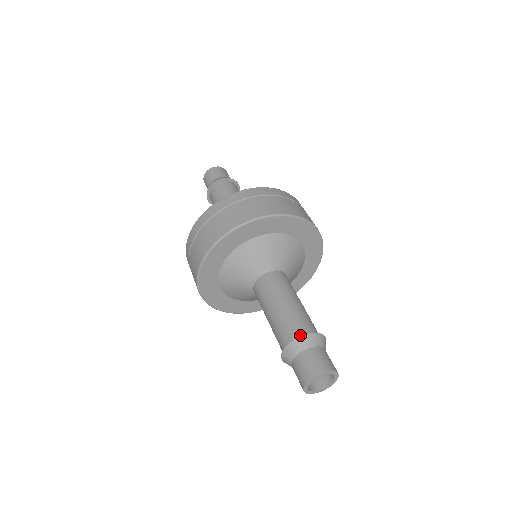
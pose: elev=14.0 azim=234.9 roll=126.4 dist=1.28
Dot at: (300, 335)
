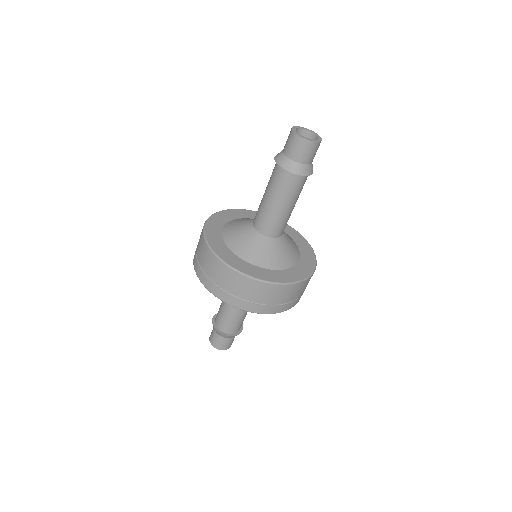
Dot at: occluded
